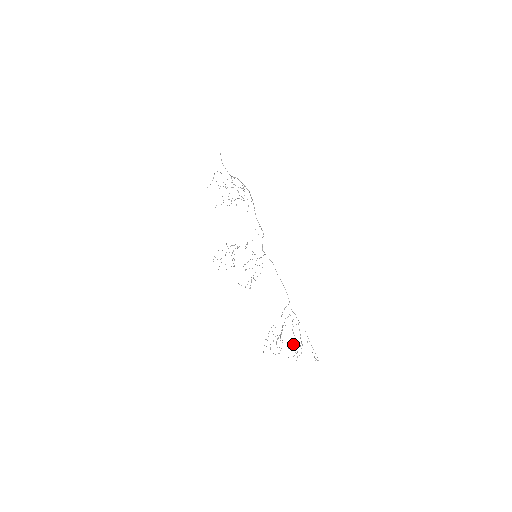
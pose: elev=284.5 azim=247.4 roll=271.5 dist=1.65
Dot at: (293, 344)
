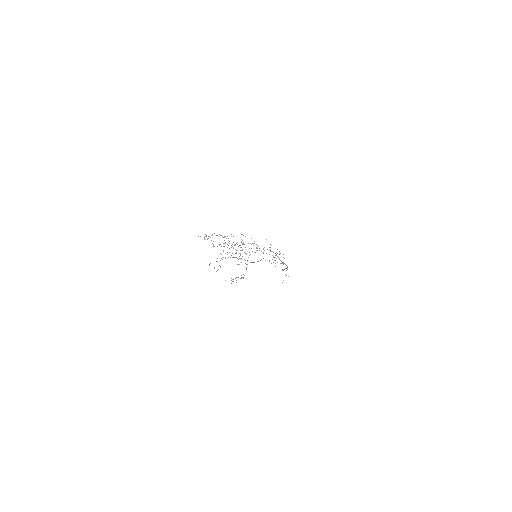
Dot at: occluded
